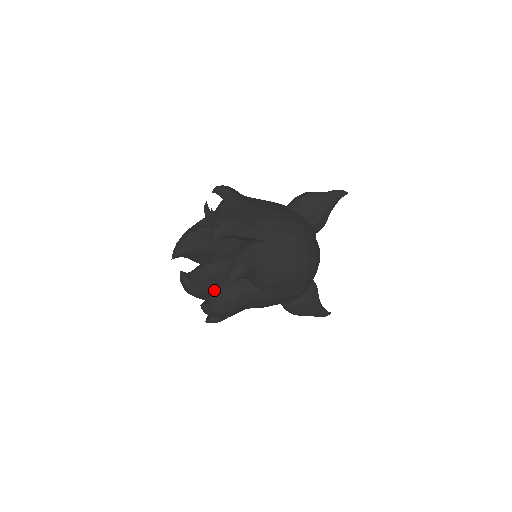
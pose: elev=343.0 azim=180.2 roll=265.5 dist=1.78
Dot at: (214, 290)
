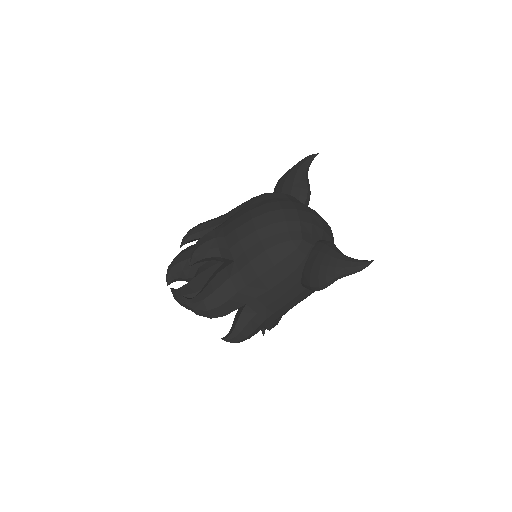
Dot at: (200, 289)
